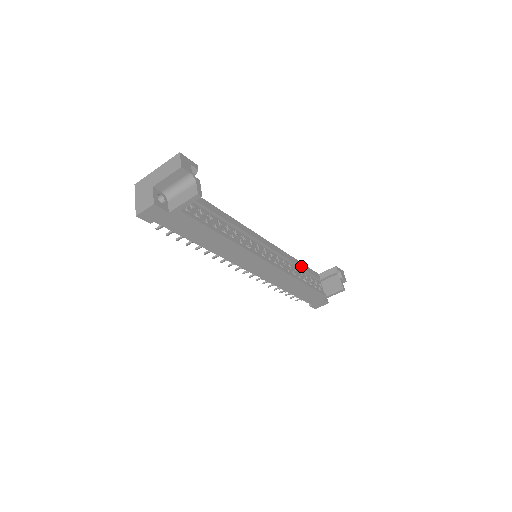
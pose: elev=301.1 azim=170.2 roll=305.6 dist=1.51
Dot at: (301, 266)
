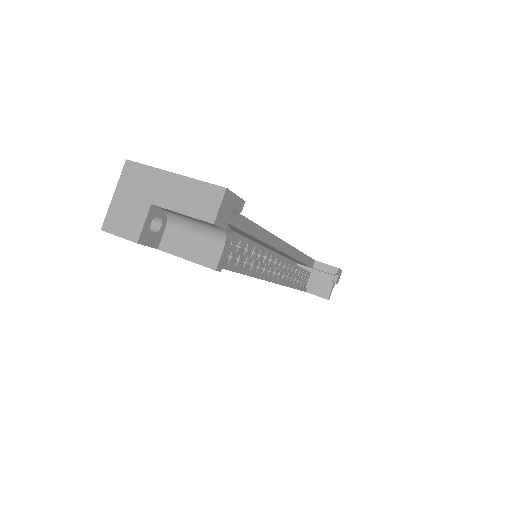
Dot at: (302, 259)
